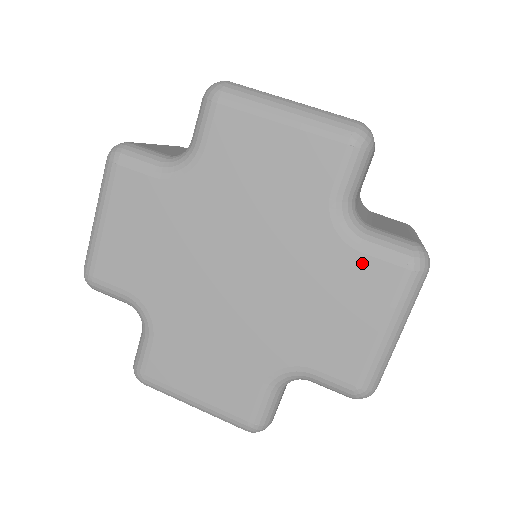
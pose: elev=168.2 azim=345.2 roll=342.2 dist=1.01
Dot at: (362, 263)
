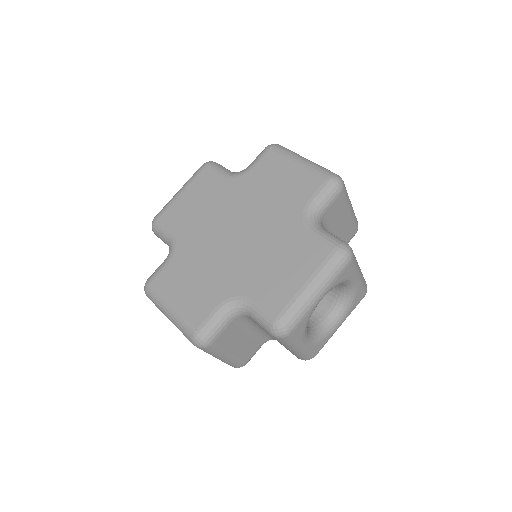
Dot at: (310, 241)
